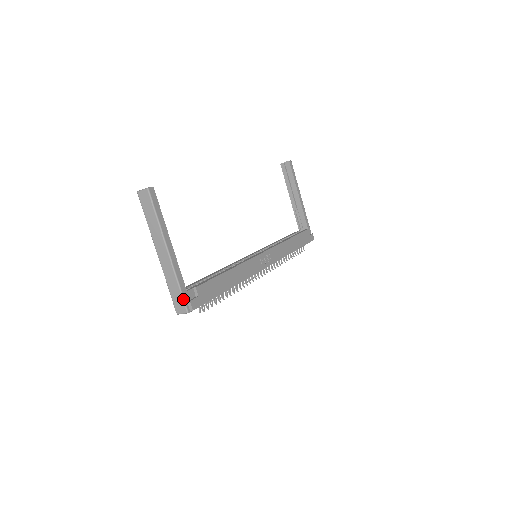
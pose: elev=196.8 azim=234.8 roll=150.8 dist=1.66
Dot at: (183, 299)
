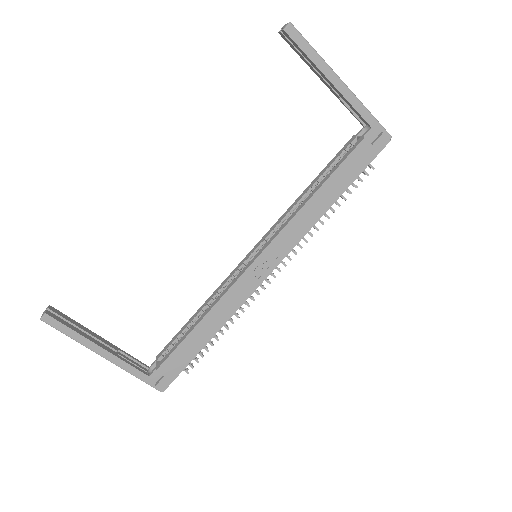
Dot at: occluded
